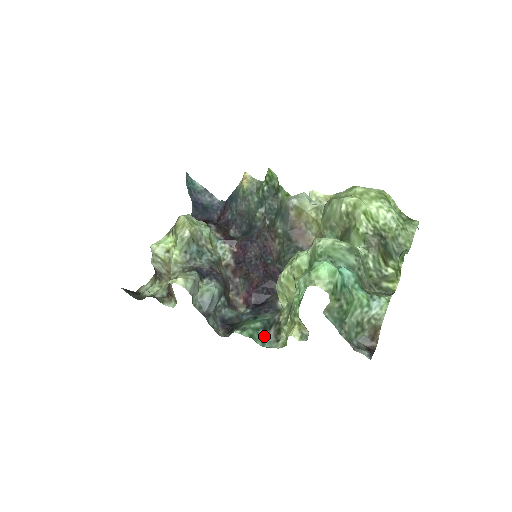
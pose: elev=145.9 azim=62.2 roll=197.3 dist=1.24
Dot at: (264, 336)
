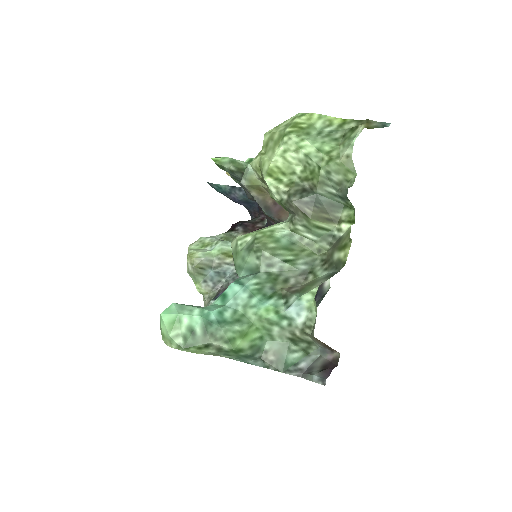
Dot at: occluded
